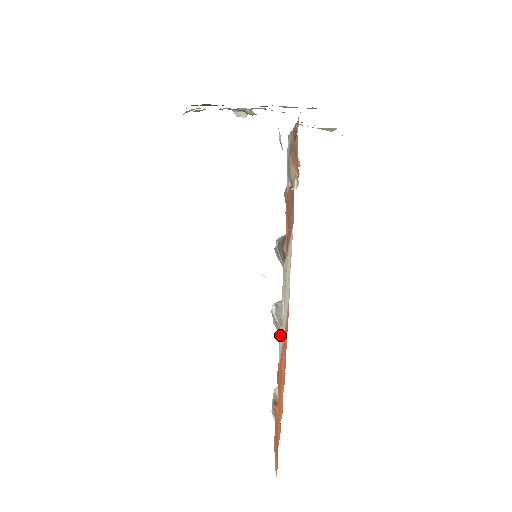
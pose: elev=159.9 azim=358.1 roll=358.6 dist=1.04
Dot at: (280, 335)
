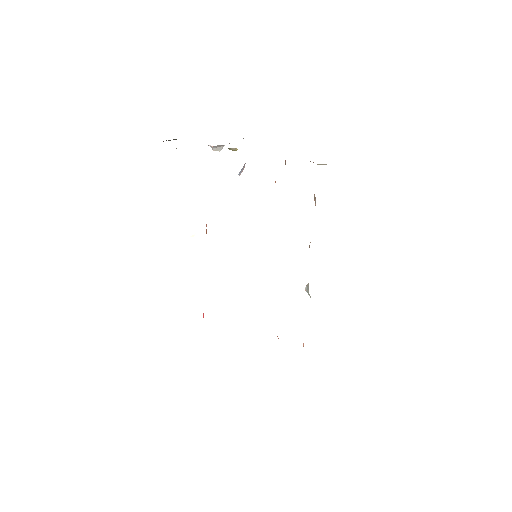
Dot at: occluded
